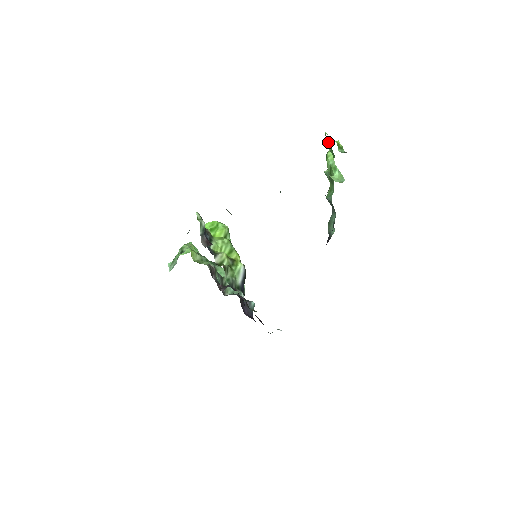
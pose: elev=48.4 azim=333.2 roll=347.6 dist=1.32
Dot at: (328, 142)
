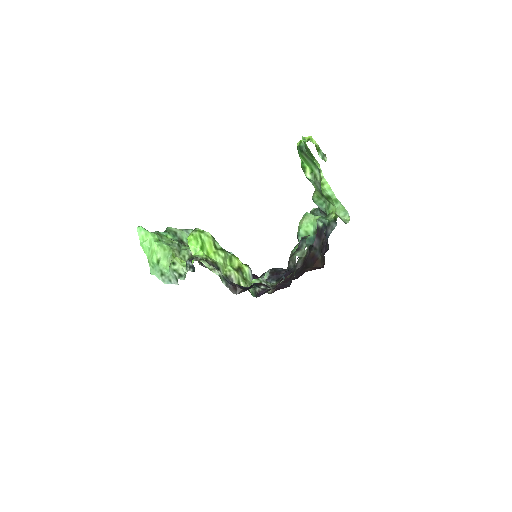
Dot at: (313, 157)
